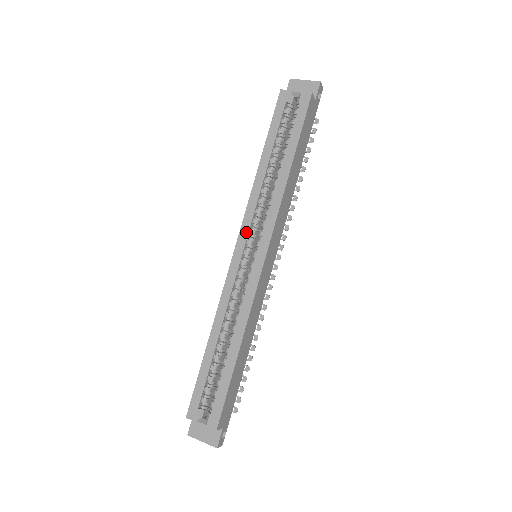
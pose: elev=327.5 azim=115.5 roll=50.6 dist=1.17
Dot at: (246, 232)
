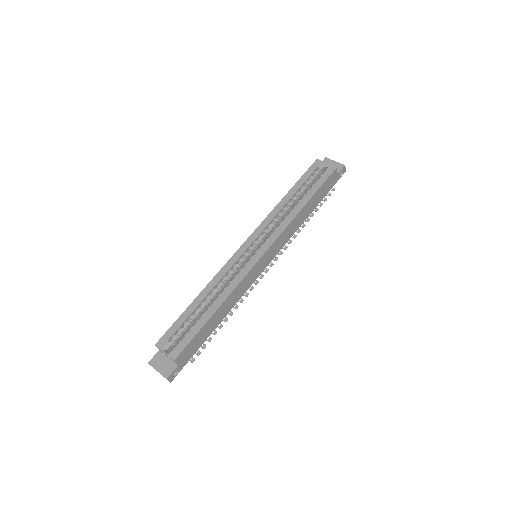
Dot at: (256, 235)
